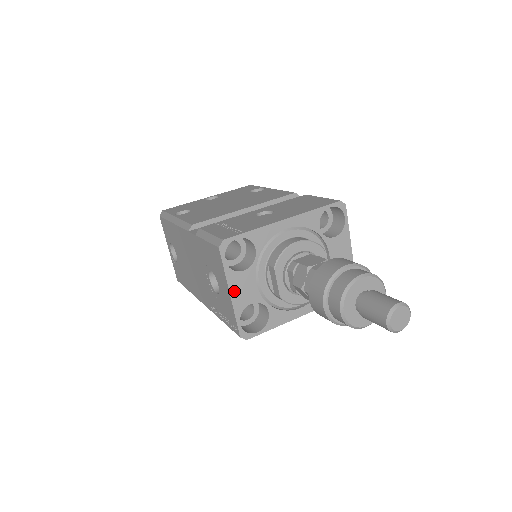
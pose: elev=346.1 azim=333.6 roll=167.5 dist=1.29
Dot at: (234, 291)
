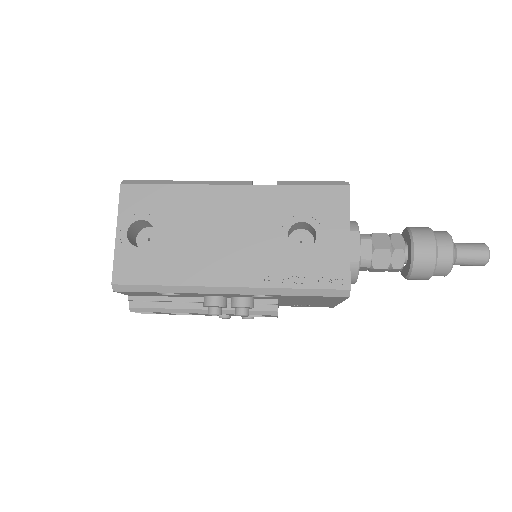
Dot at: (349, 236)
